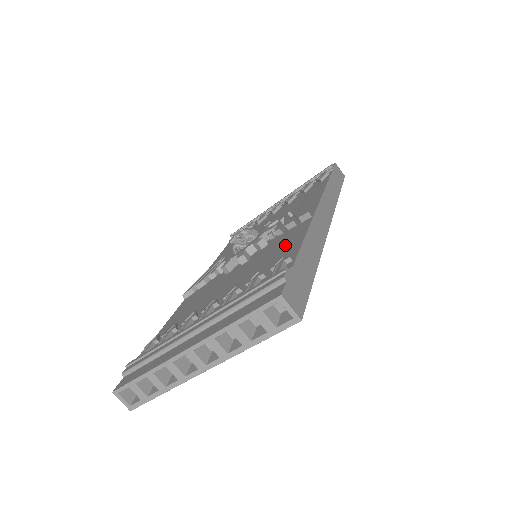
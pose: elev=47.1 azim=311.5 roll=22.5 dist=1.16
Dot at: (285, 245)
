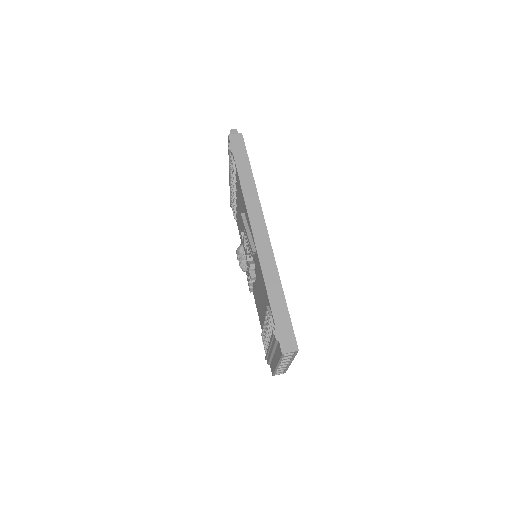
Dot at: (262, 283)
